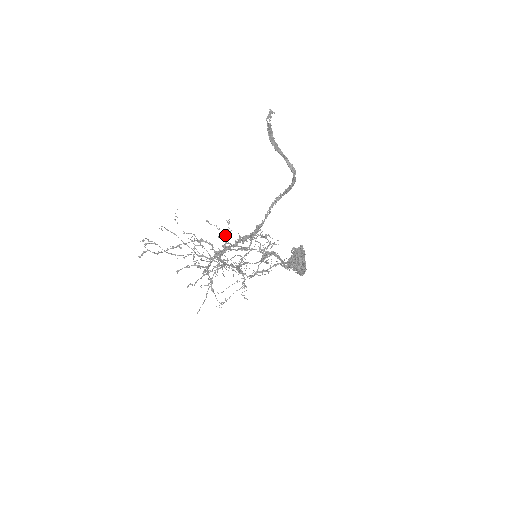
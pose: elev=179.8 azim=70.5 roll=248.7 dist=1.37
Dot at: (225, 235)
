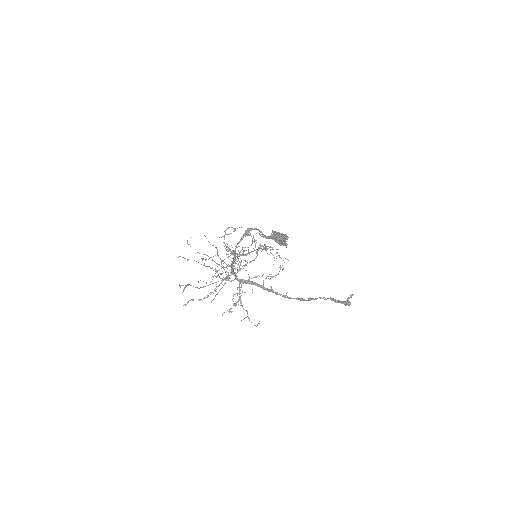
Dot at: (238, 256)
